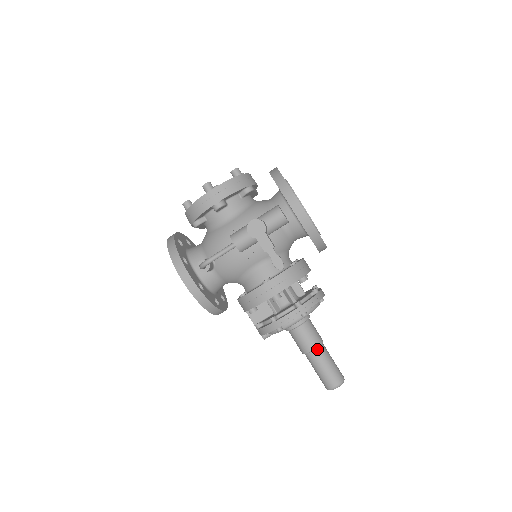
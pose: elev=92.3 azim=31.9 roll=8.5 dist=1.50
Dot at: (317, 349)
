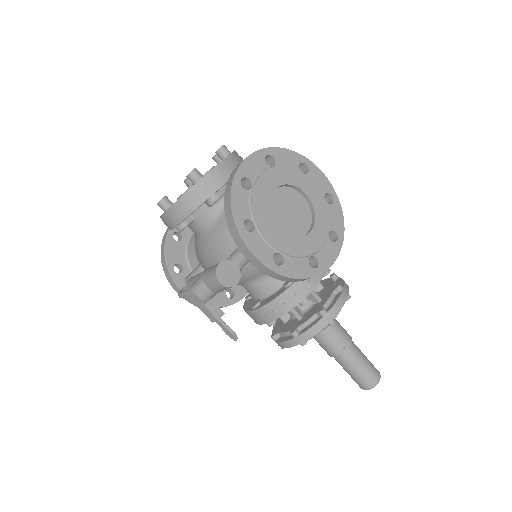
Dot at: (339, 356)
